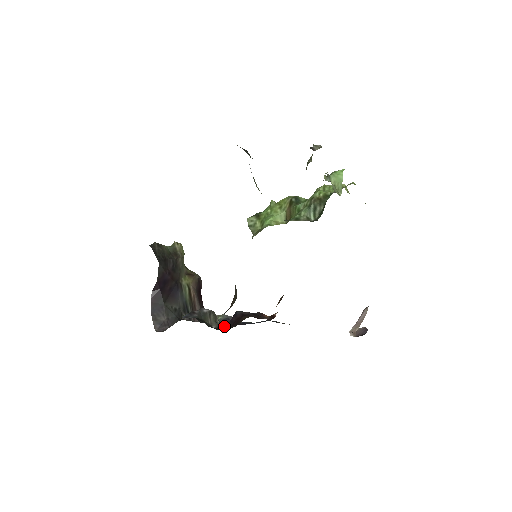
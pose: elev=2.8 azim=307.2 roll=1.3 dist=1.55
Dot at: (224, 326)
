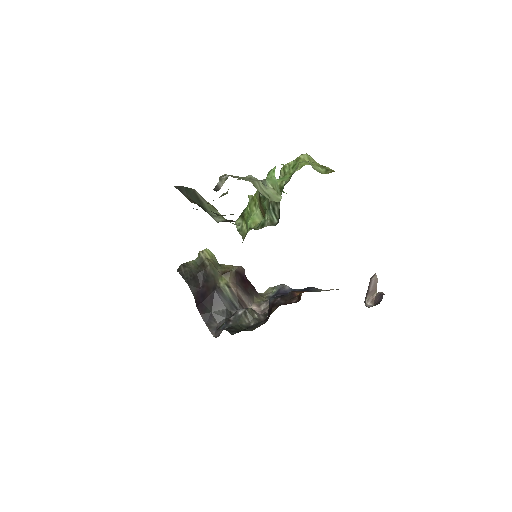
Dot at: (263, 317)
